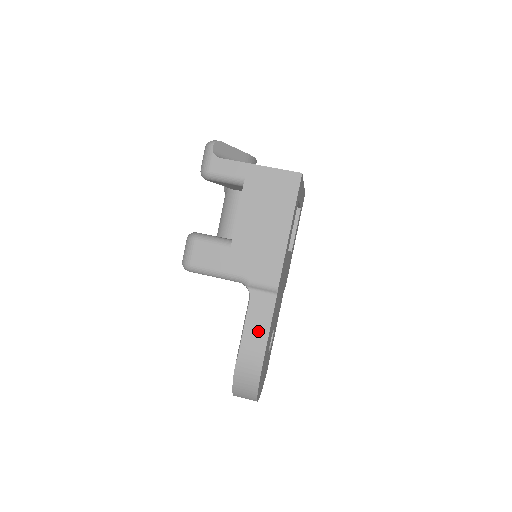
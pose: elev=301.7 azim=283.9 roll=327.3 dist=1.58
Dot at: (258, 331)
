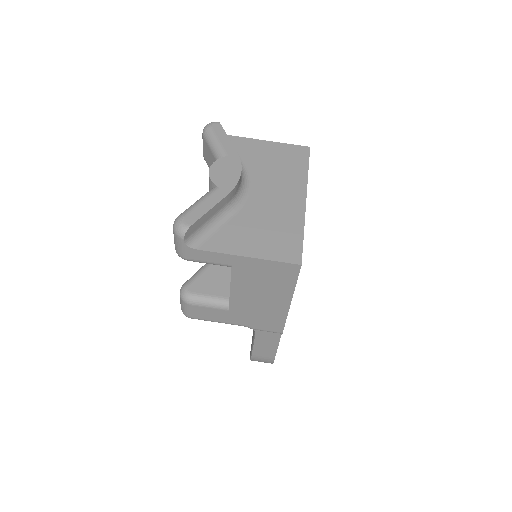
Dot at: (267, 349)
